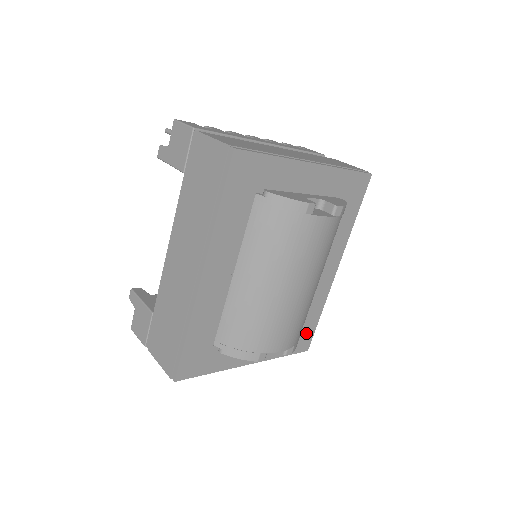
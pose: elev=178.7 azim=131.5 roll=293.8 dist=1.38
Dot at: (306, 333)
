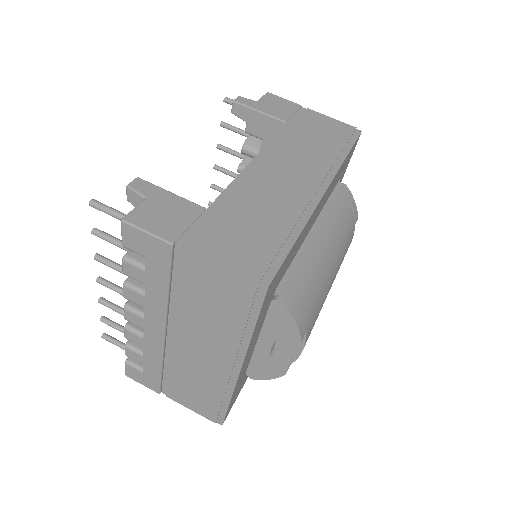
Dot at: (238, 391)
